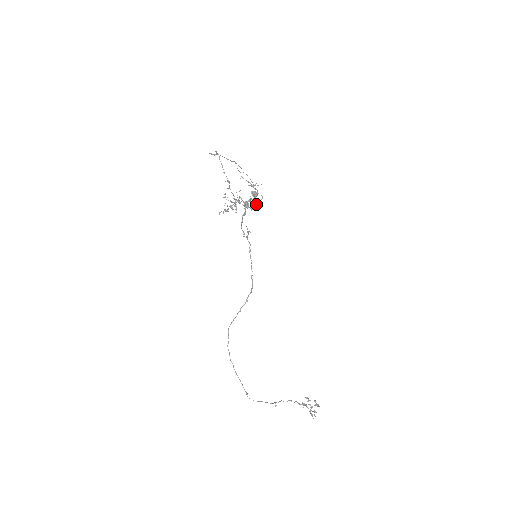
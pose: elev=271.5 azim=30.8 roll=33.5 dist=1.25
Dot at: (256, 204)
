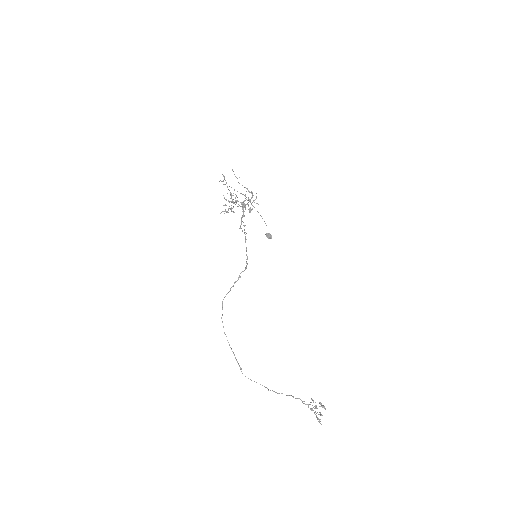
Dot at: occluded
